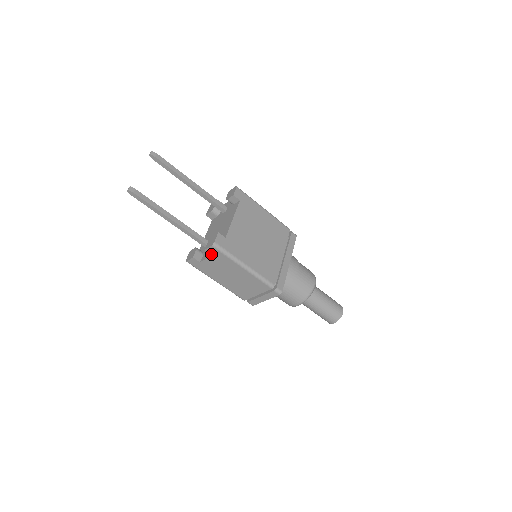
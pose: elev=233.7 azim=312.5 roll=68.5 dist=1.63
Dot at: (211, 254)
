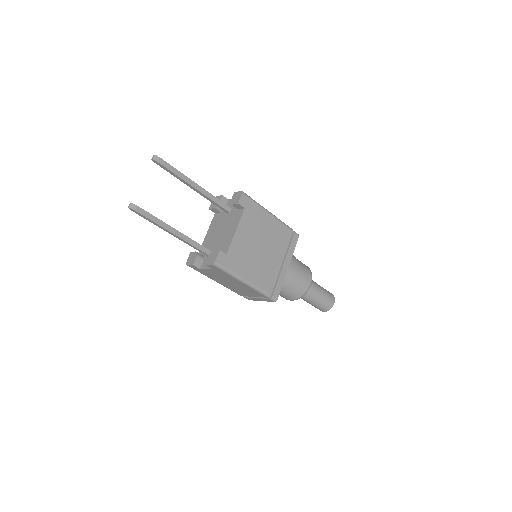
Dot at: (211, 268)
